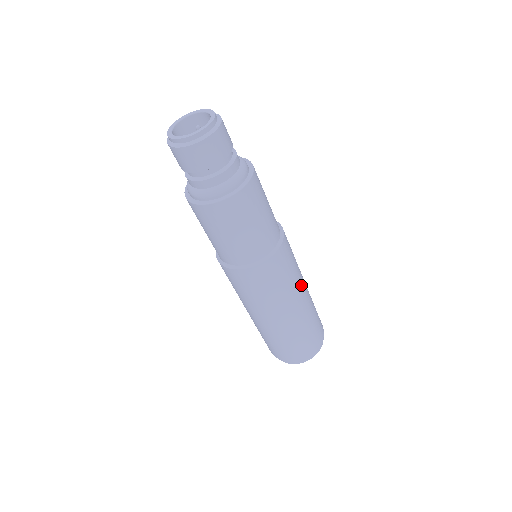
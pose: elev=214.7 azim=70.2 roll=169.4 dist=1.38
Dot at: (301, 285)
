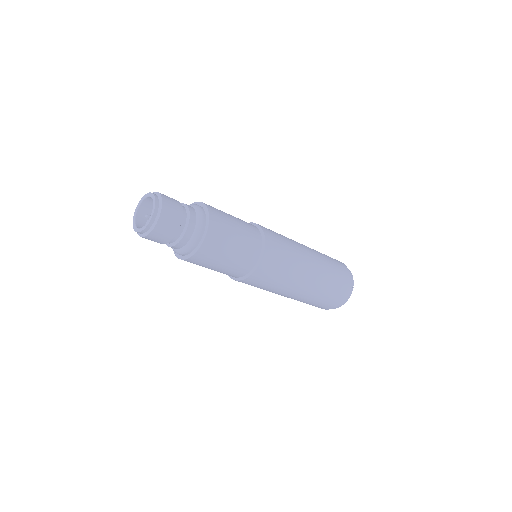
Dot at: (301, 273)
